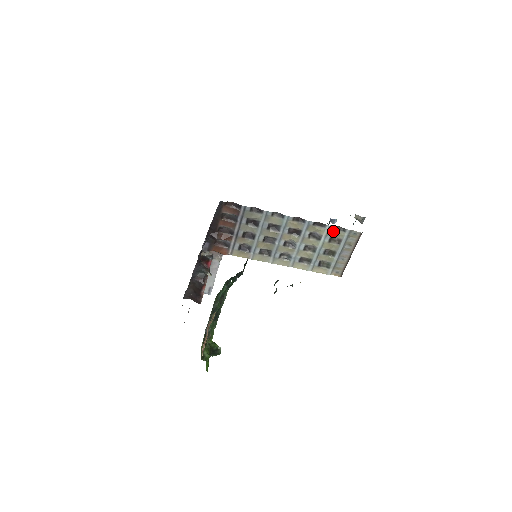
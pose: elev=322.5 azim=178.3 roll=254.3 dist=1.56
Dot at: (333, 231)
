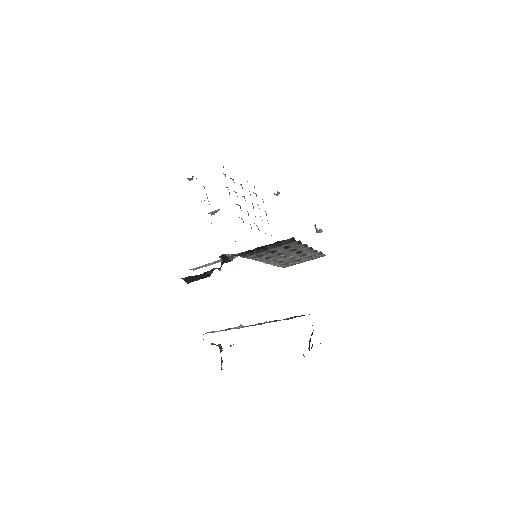
Dot at: (316, 254)
